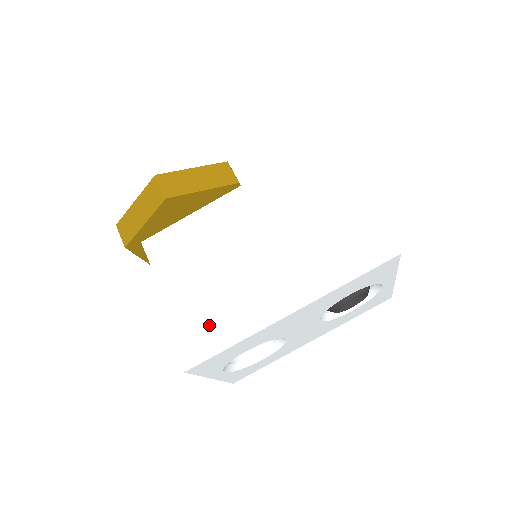
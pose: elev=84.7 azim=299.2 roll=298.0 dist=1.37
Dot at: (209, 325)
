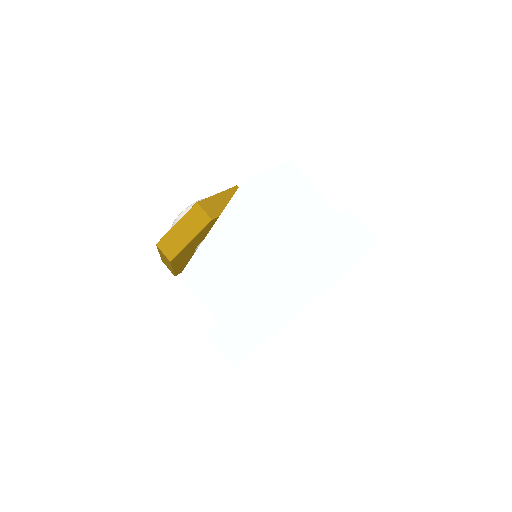
Dot at: (233, 343)
